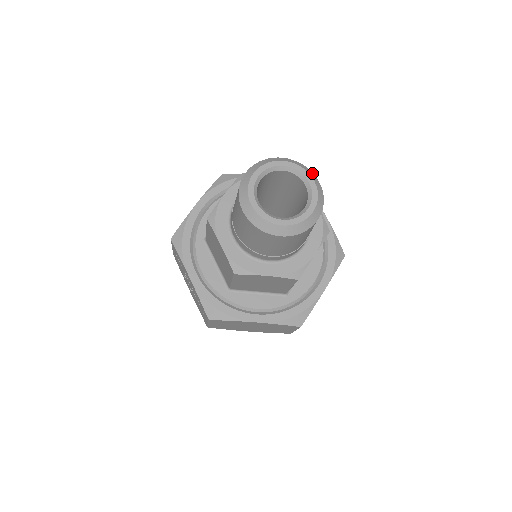
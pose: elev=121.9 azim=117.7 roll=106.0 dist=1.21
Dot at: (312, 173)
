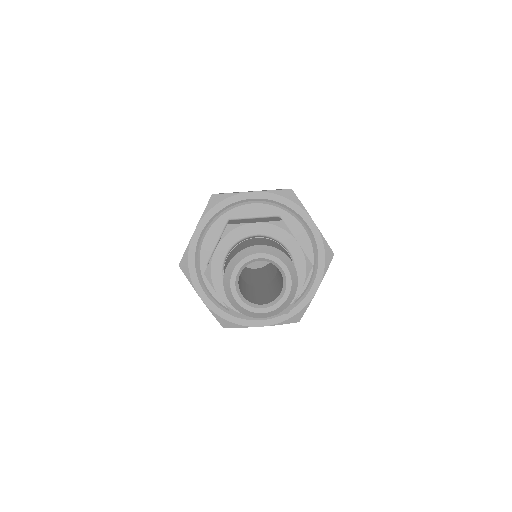
Dot at: (296, 290)
